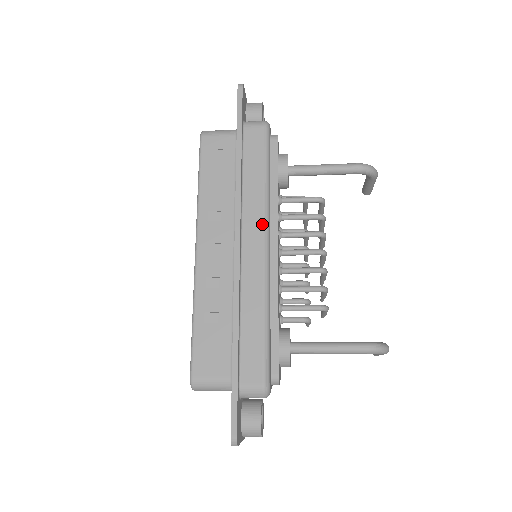
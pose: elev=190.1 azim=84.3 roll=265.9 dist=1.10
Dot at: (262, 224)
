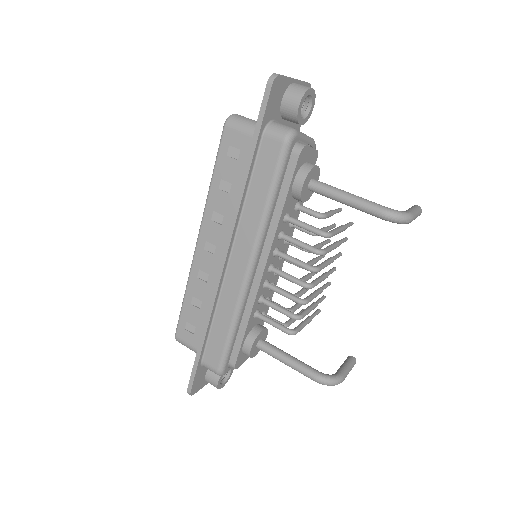
Dot at: (251, 248)
